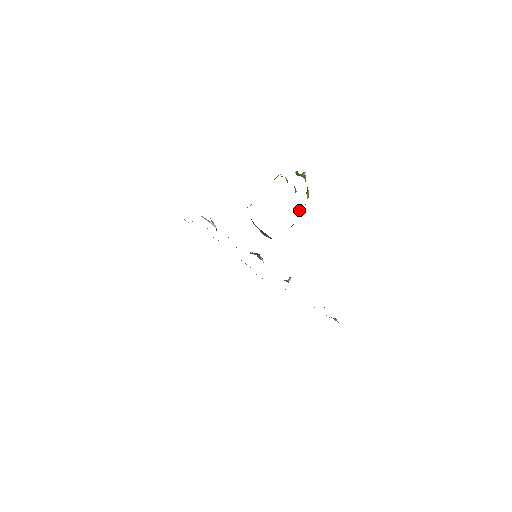
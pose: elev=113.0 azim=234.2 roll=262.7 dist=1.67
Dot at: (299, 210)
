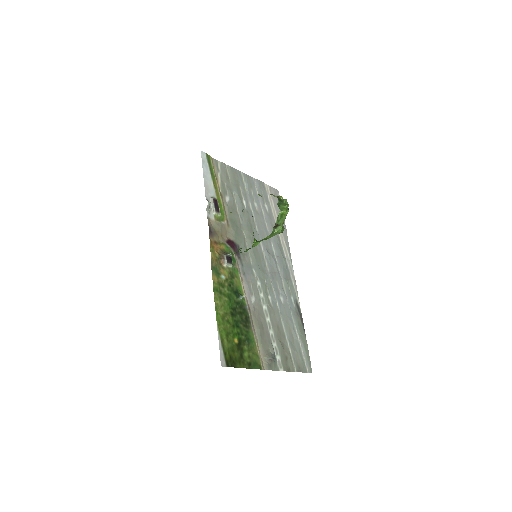
Dot at: (256, 241)
